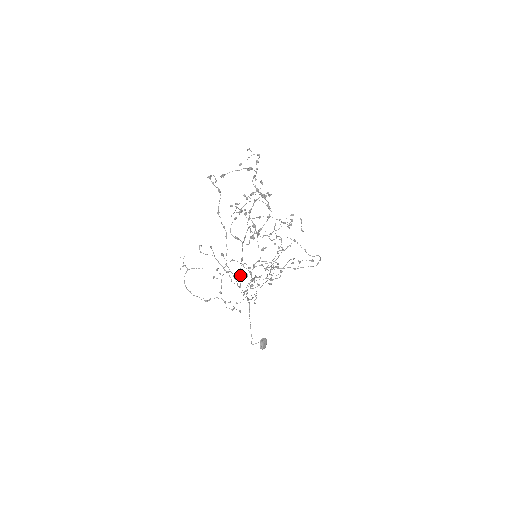
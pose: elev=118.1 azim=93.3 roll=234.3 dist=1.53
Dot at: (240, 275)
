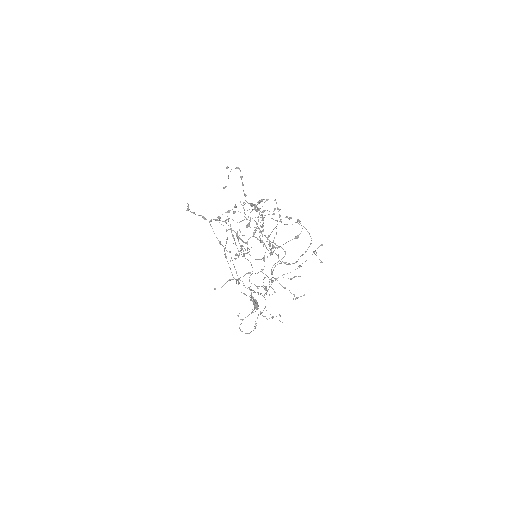
Dot at: occluded
